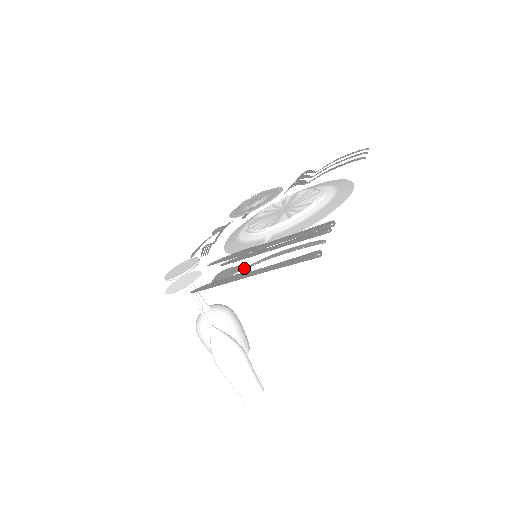
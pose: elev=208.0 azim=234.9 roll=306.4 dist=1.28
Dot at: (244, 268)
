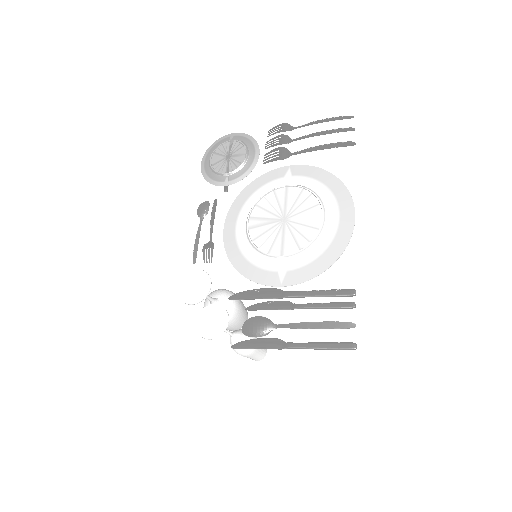
Dot at: (277, 327)
